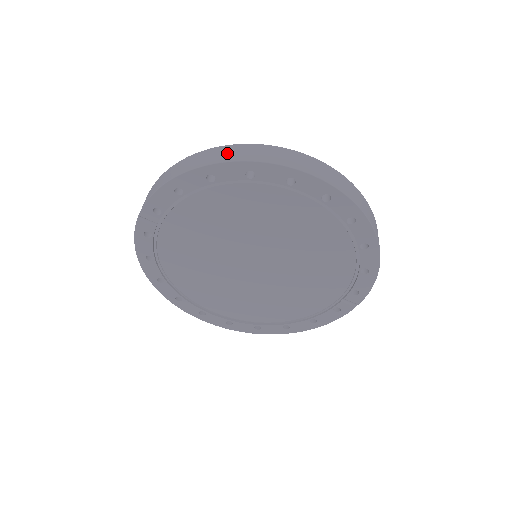
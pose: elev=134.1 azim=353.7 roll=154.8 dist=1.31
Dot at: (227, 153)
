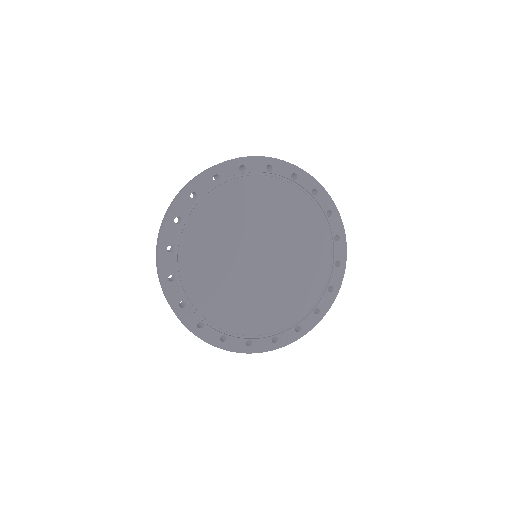
Dot at: occluded
